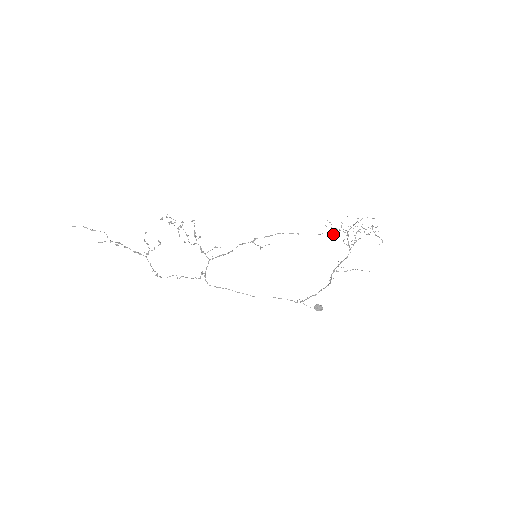
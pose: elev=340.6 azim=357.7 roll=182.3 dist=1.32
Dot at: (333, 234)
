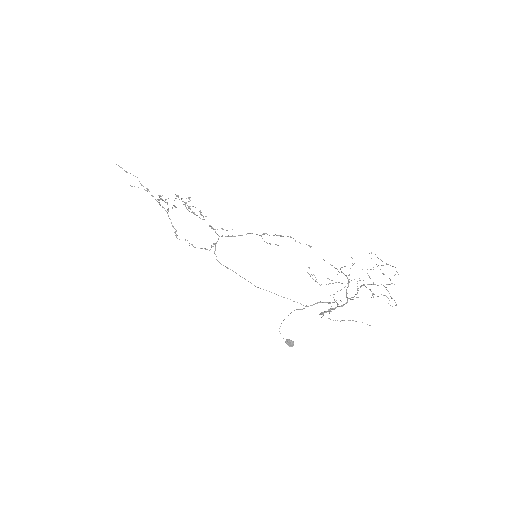
Dot at: occluded
